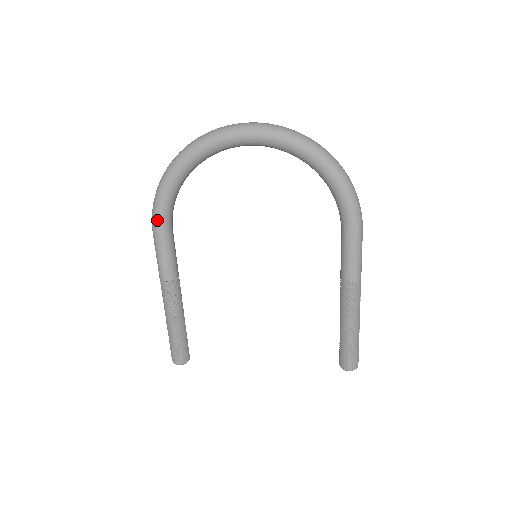
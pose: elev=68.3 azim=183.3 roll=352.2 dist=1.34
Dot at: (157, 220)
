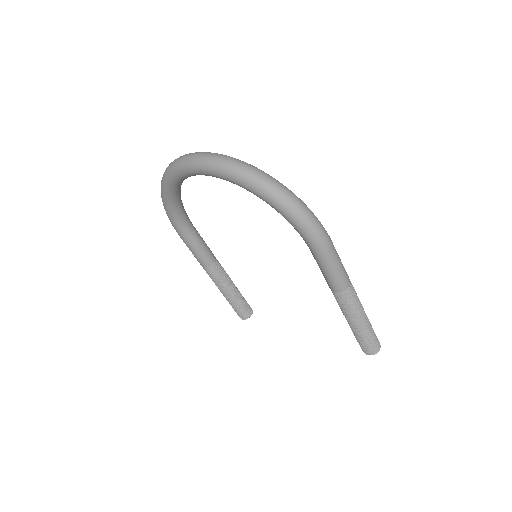
Dot at: (174, 227)
